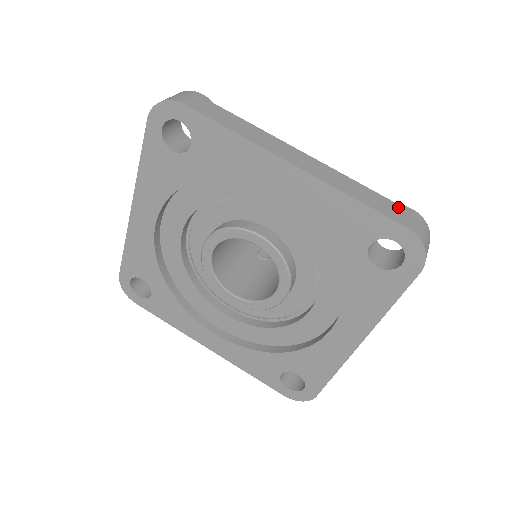
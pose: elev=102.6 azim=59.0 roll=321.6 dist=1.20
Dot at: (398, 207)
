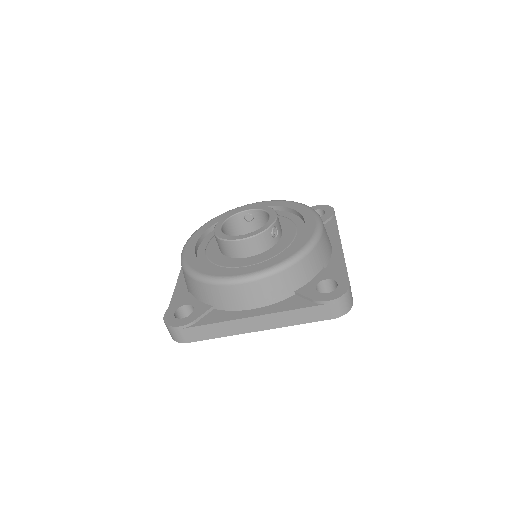
Dot at: (321, 308)
